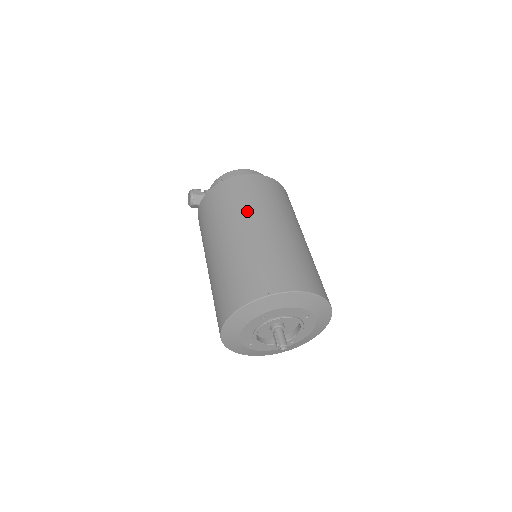
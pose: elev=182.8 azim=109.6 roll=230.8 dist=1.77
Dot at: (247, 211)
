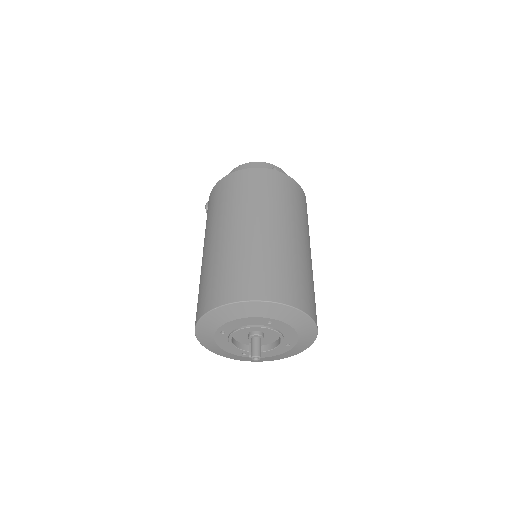
Dot at: (216, 219)
